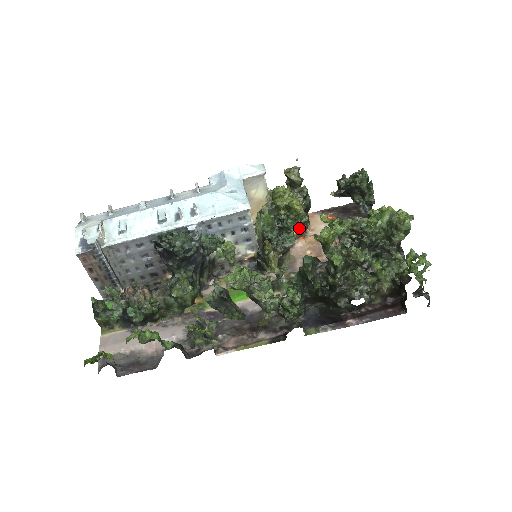
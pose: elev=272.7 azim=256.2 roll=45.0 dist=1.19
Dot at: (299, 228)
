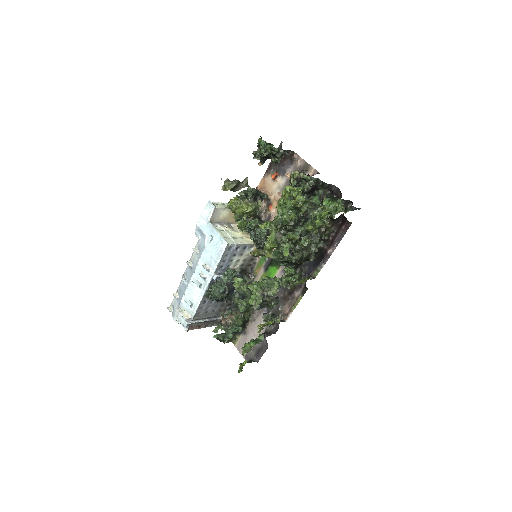
Dot at: occluded
